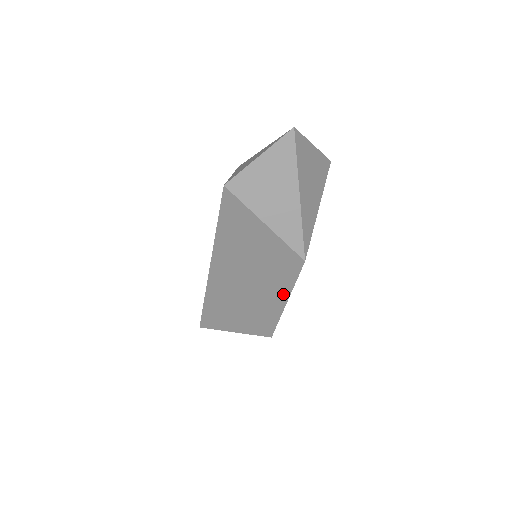
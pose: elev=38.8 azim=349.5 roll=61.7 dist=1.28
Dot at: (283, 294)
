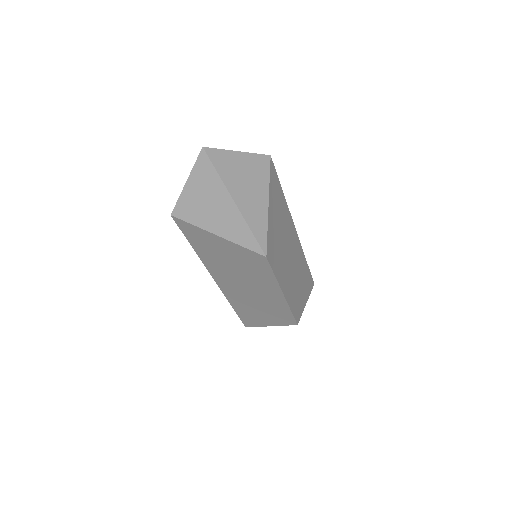
Dot at: (275, 287)
